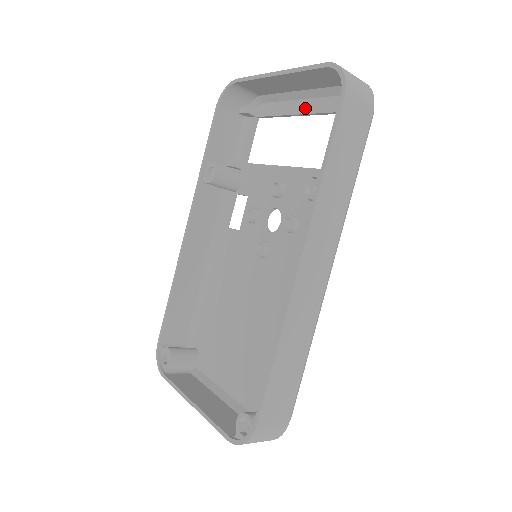
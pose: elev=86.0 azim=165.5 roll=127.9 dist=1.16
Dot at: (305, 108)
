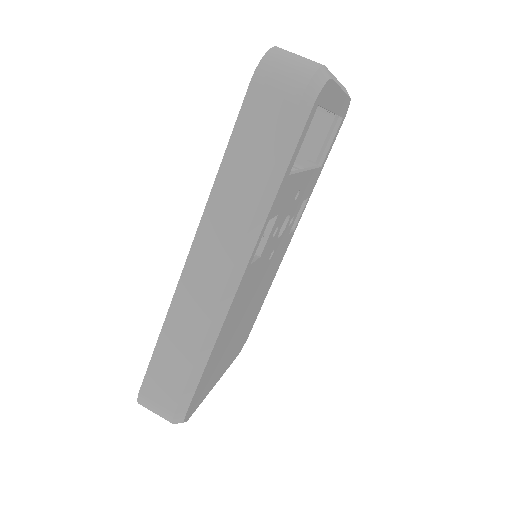
Dot at: occluded
